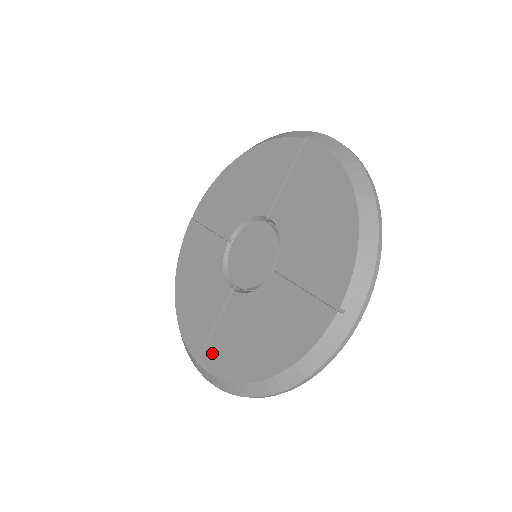
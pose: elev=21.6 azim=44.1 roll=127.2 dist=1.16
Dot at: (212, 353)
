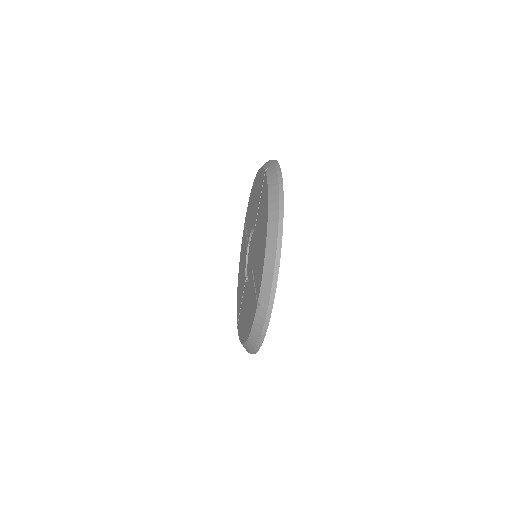
Dot at: (239, 321)
